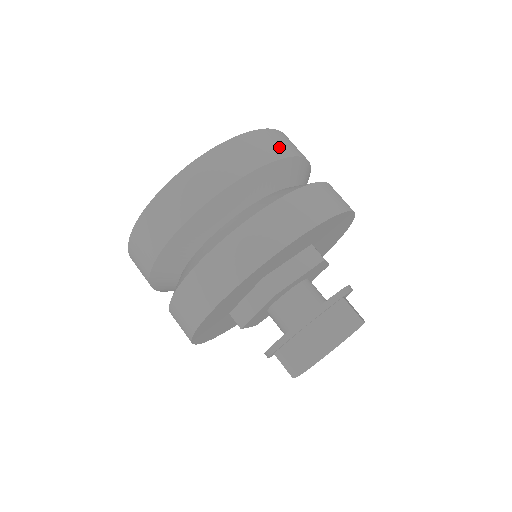
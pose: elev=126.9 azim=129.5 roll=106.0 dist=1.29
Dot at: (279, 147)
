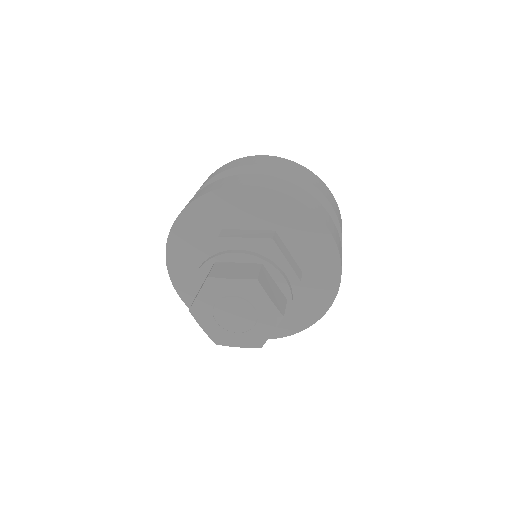
Dot at: (297, 170)
